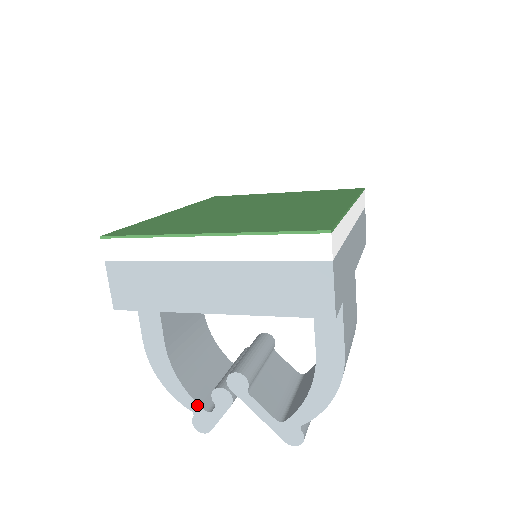
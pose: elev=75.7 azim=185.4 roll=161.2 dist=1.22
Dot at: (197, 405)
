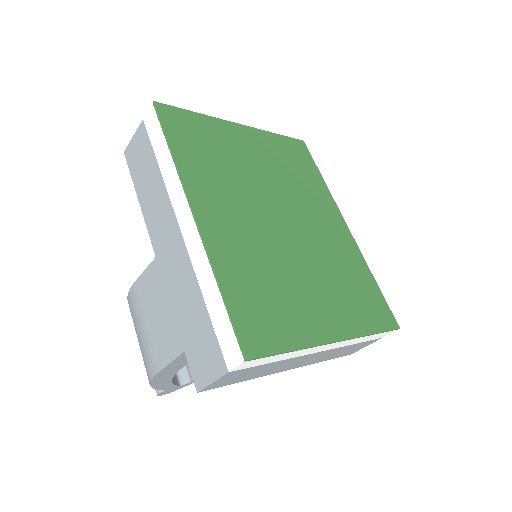
Dot at: (174, 386)
